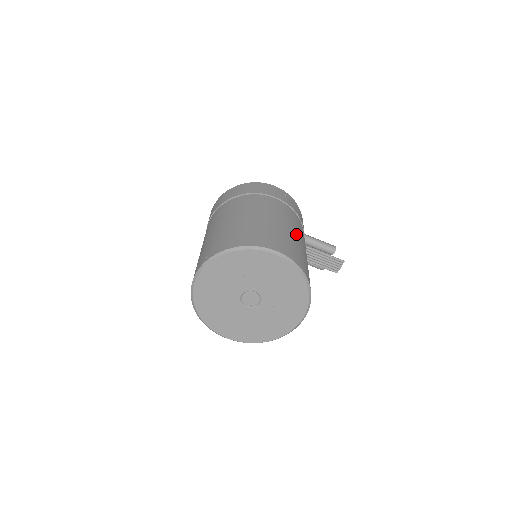
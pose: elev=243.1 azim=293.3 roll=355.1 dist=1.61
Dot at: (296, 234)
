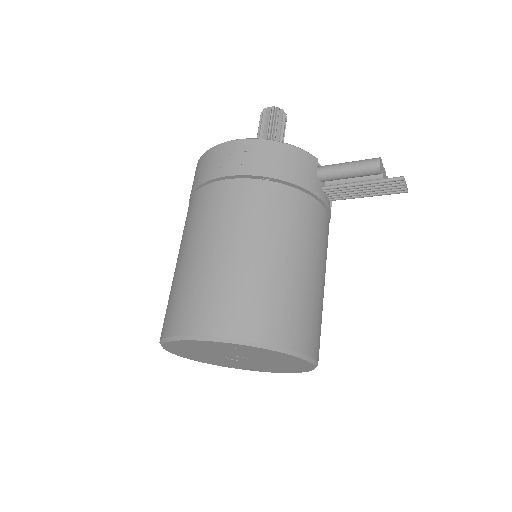
Dot at: (251, 248)
